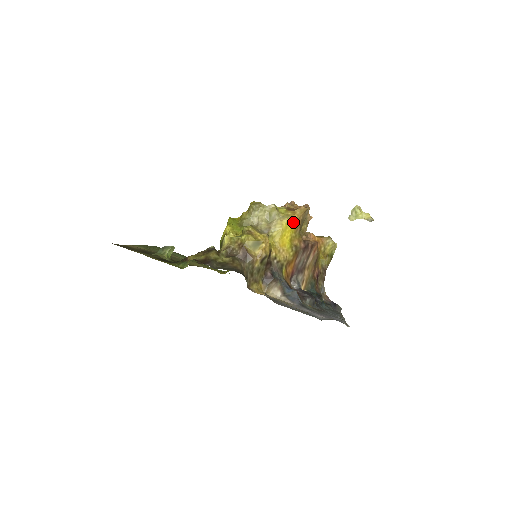
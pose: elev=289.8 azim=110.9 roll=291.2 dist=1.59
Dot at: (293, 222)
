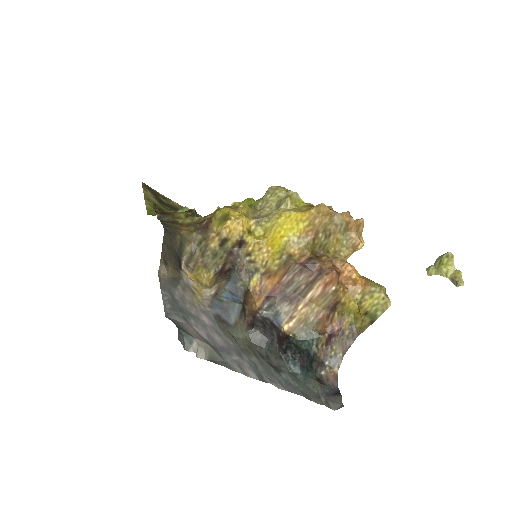
Dot at: (299, 220)
